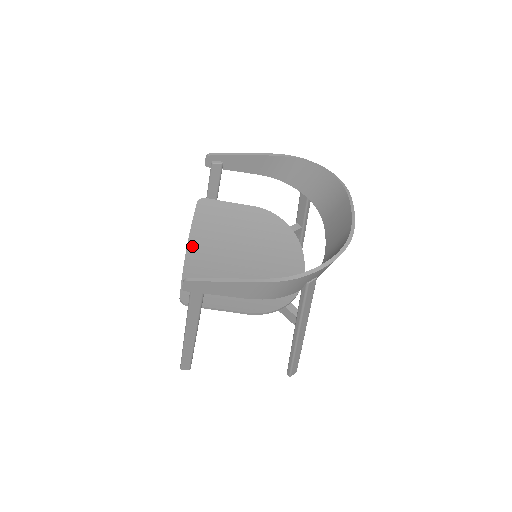
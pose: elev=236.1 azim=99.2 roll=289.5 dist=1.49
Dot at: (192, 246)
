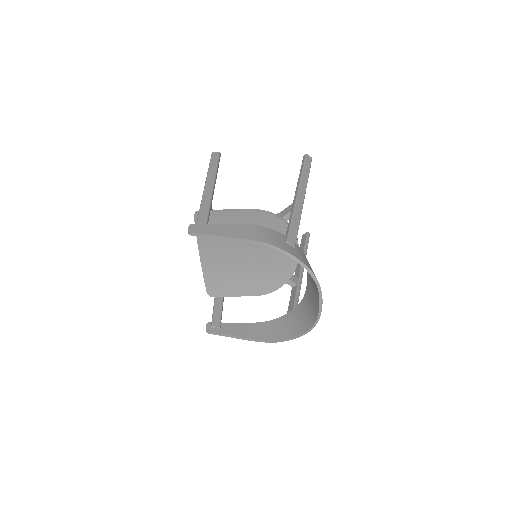
Dot at: (203, 253)
